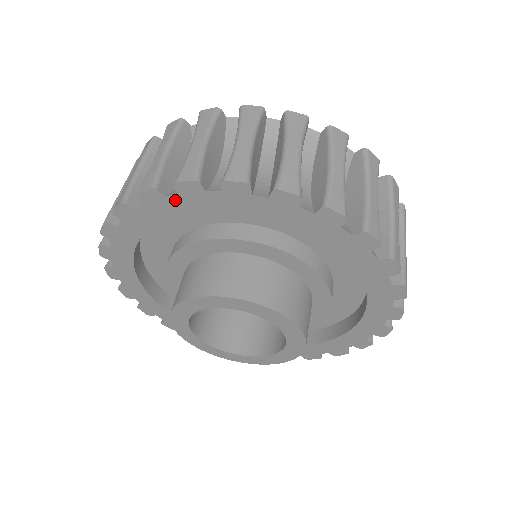
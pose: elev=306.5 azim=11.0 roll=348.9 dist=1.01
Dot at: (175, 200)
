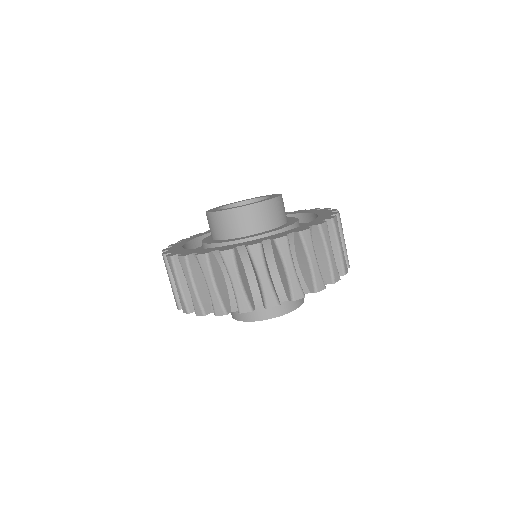
Dot at: (259, 306)
